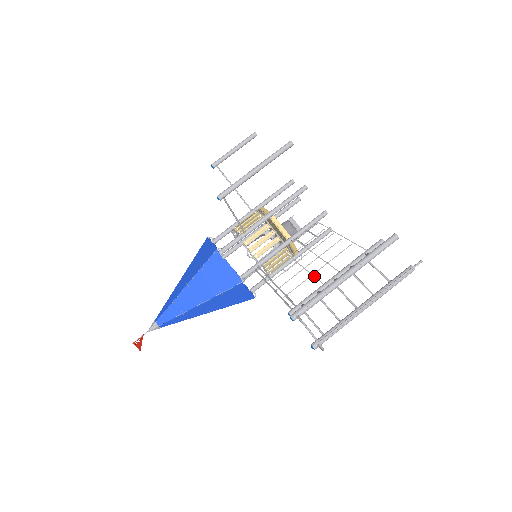
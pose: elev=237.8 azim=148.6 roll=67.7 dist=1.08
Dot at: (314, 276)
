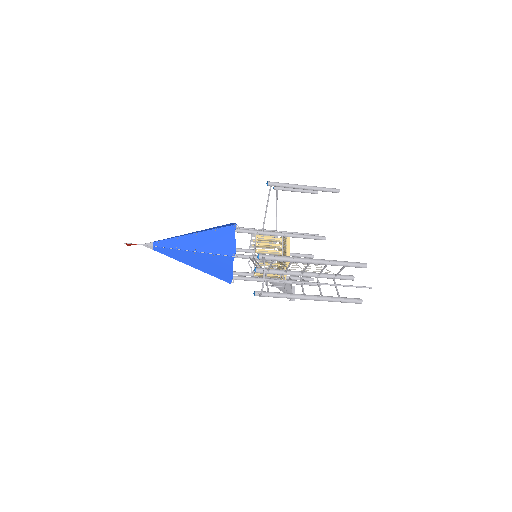
Dot at: (290, 269)
